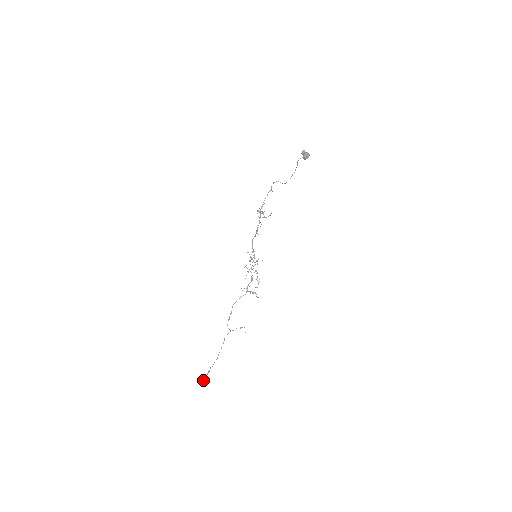
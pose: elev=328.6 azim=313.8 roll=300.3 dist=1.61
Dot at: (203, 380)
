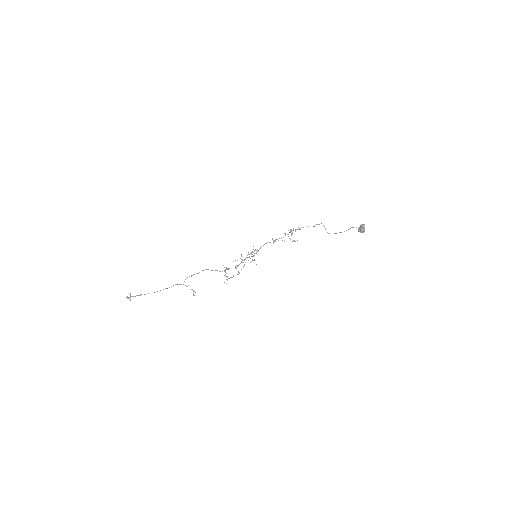
Dot at: (128, 297)
